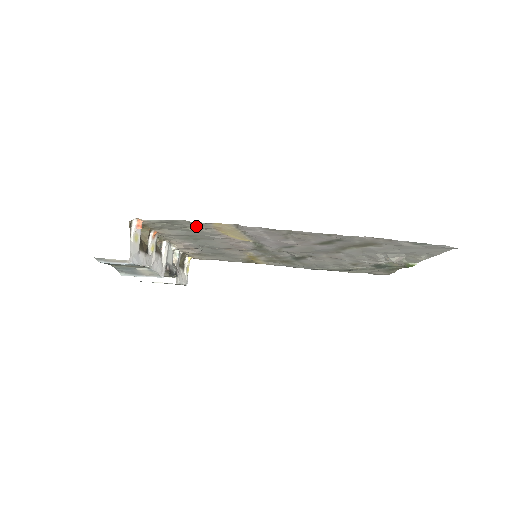
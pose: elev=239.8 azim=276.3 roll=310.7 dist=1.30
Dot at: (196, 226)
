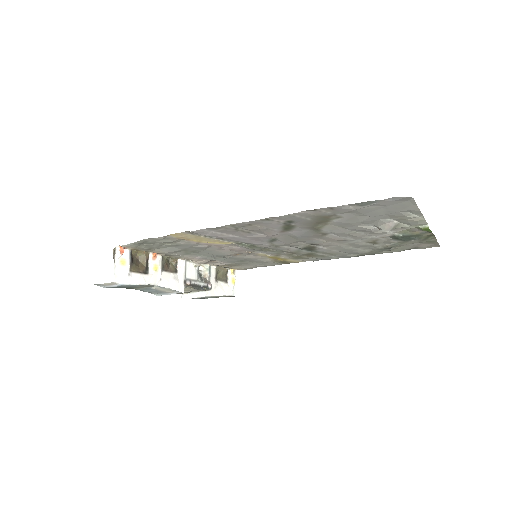
Dot at: (166, 241)
